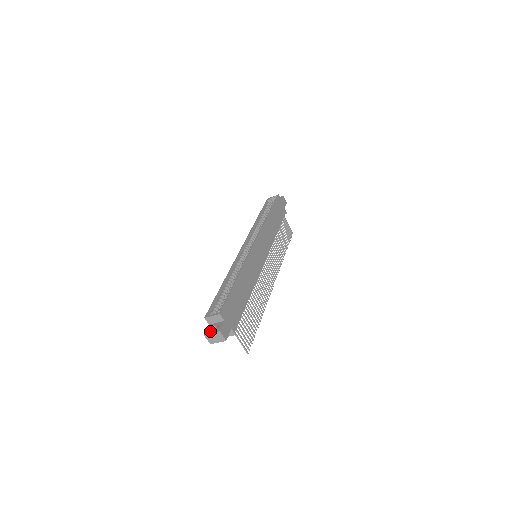
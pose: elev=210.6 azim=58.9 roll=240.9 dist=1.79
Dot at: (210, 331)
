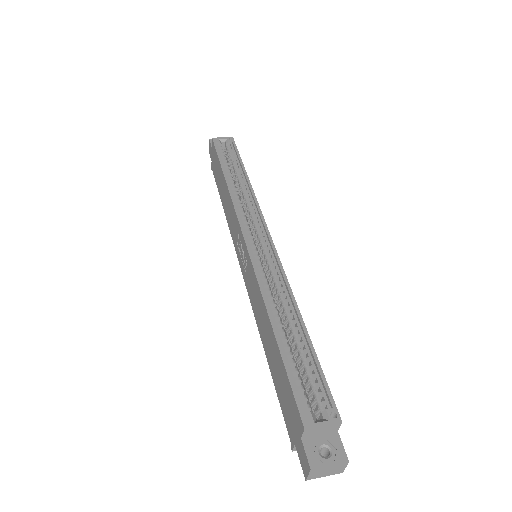
Dot at: (322, 460)
